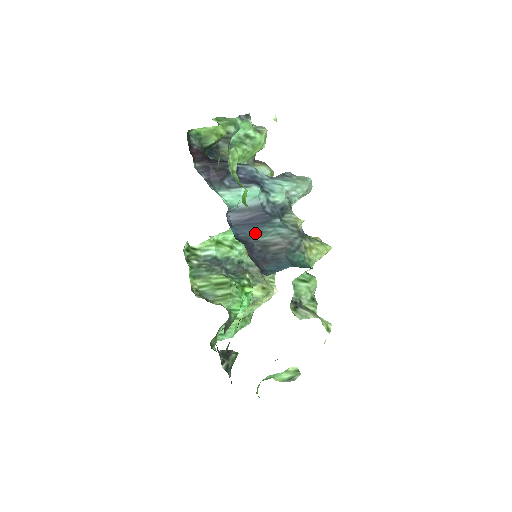
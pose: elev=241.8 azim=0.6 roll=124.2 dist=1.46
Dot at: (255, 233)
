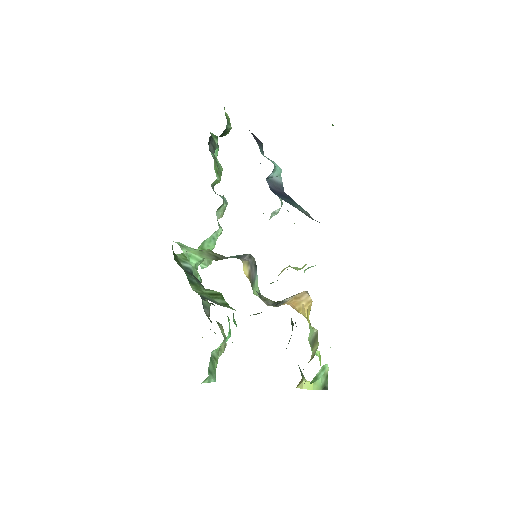
Dot at: (290, 202)
